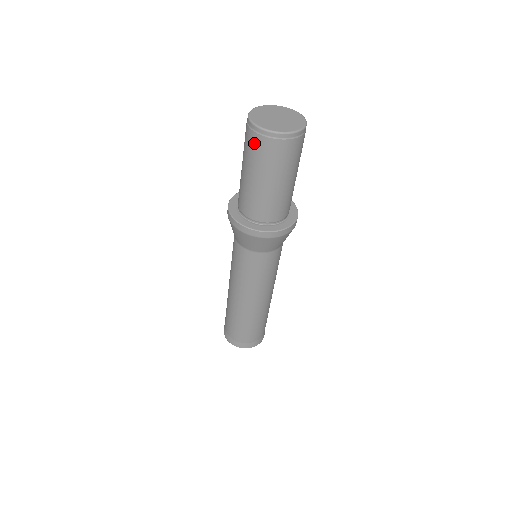
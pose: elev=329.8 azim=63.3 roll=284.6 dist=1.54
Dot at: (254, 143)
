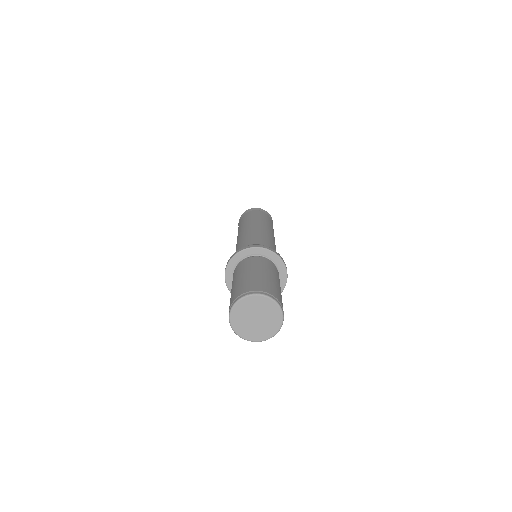
Dot at: occluded
